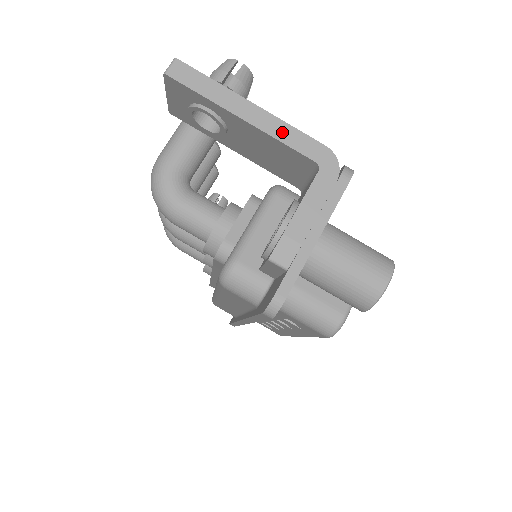
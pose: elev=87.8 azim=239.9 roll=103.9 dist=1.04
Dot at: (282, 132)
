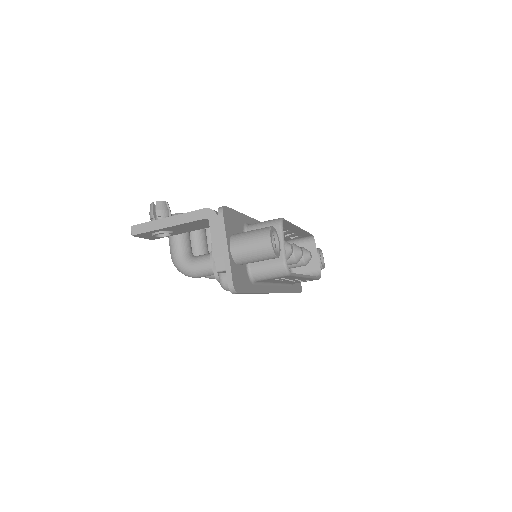
Dot at: (185, 218)
